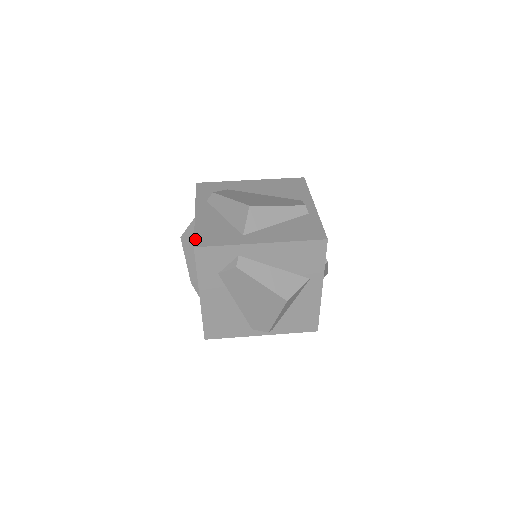
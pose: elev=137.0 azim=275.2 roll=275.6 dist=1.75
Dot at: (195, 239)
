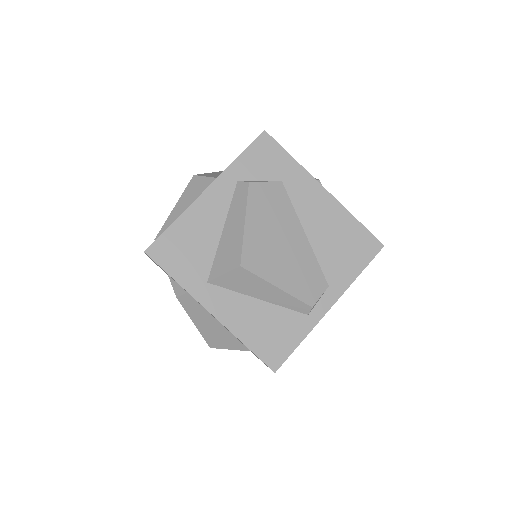
Dot at: (158, 240)
